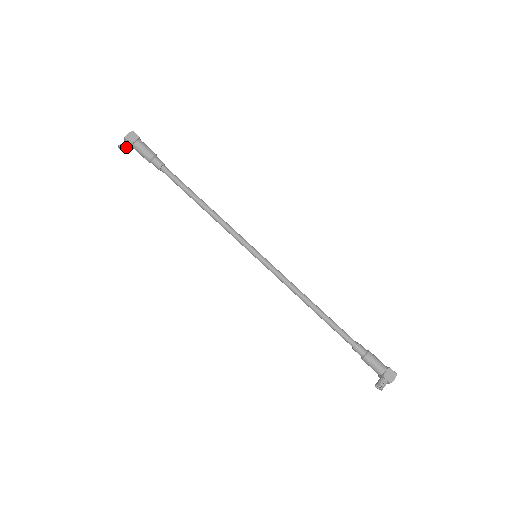
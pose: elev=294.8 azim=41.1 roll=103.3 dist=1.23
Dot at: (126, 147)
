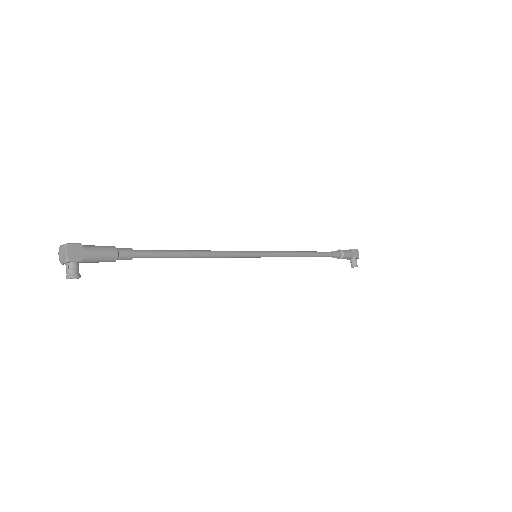
Dot at: (77, 270)
